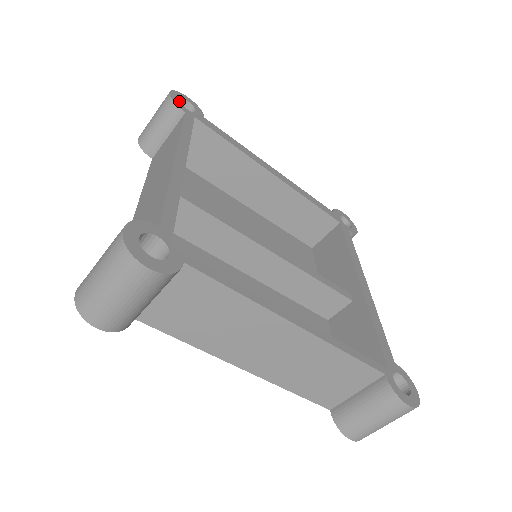
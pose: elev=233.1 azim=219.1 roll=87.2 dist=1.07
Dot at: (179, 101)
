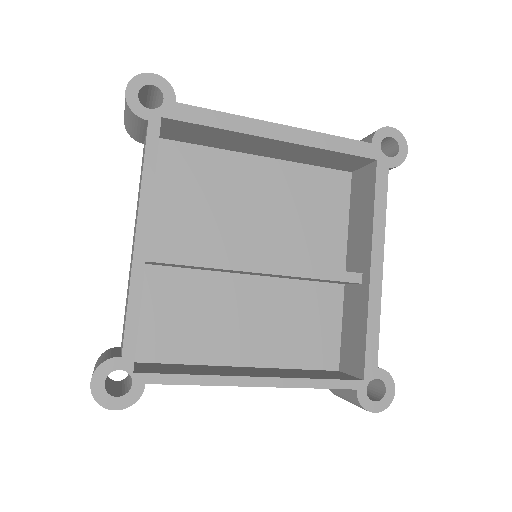
Dot at: (142, 88)
